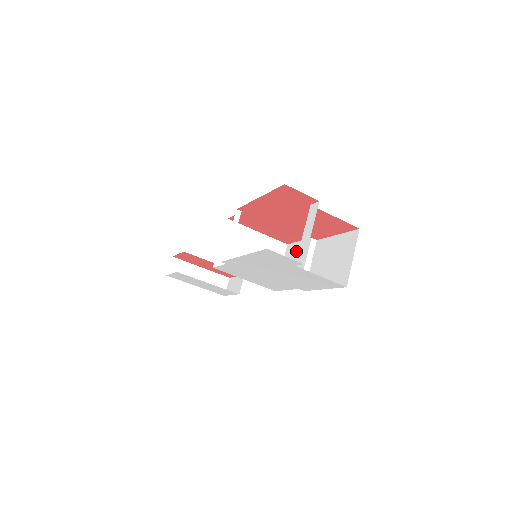
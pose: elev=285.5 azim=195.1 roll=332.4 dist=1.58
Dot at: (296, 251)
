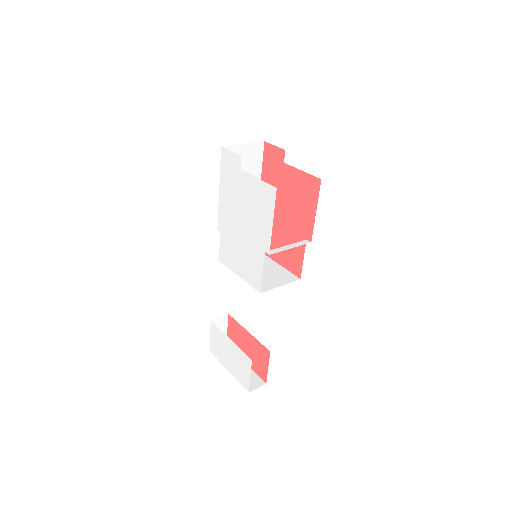
Dot at: occluded
